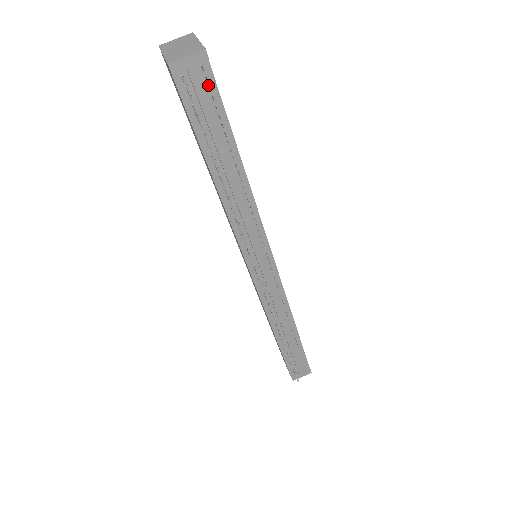
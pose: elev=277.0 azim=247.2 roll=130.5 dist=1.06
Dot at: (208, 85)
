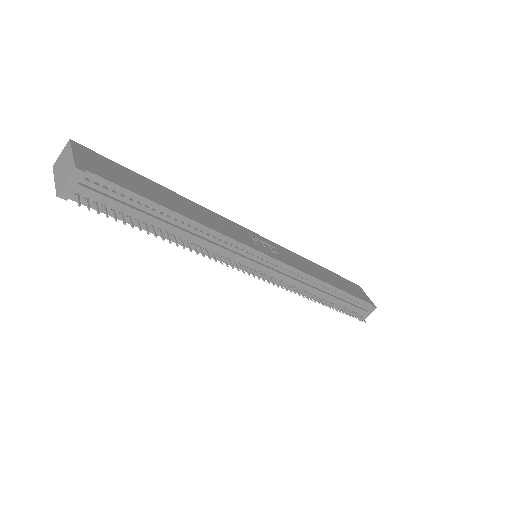
Dot at: (102, 185)
